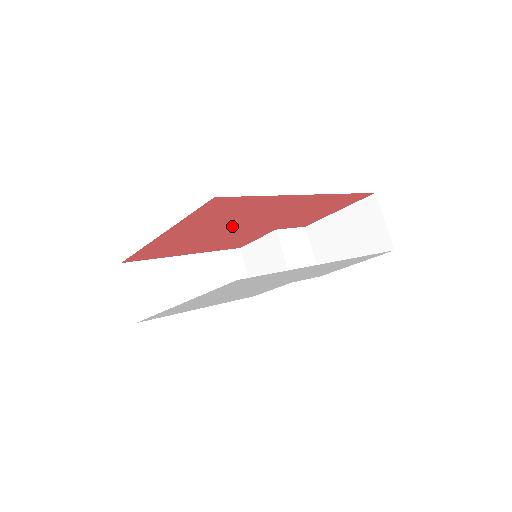
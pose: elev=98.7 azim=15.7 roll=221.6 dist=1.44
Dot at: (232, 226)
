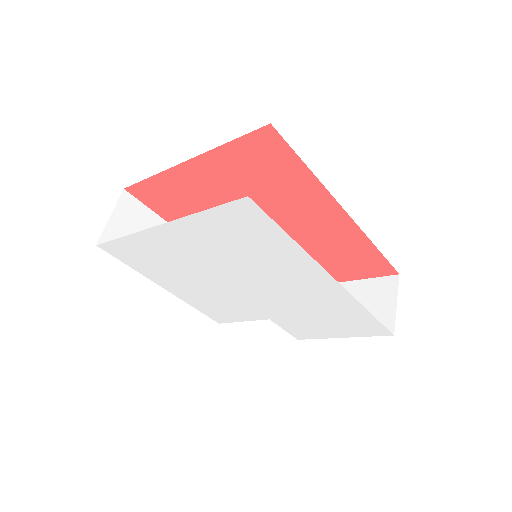
Dot at: occluded
